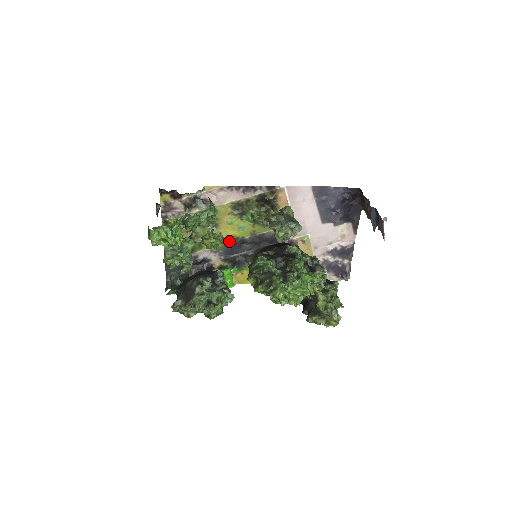
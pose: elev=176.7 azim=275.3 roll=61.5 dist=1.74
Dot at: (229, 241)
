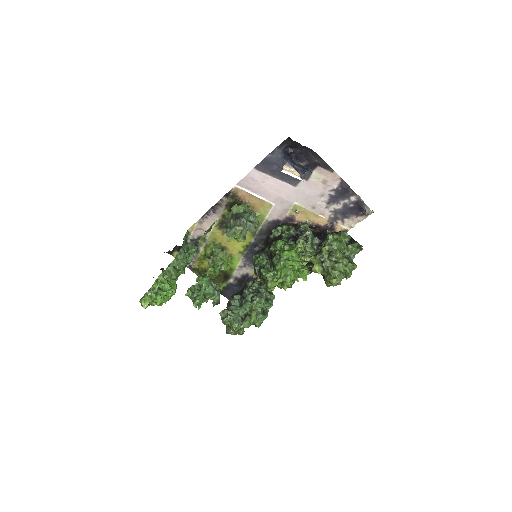
Dot at: (244, 252)
